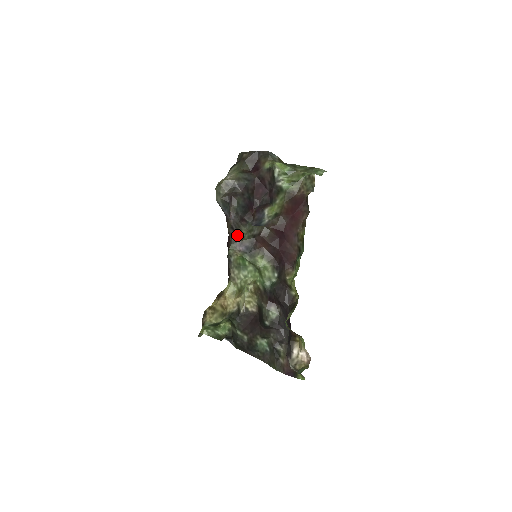
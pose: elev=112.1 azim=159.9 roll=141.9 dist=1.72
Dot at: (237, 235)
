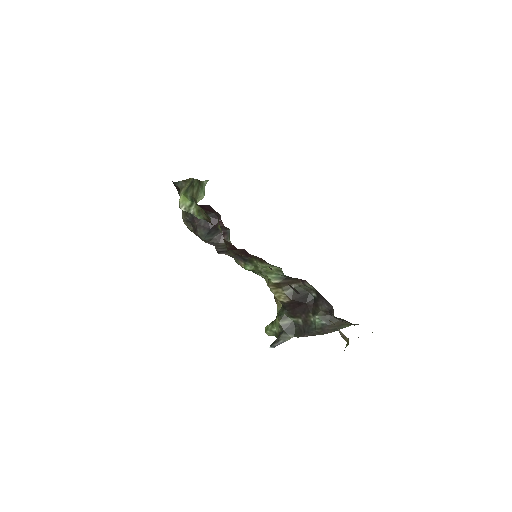
Dot at: (228, 252)
